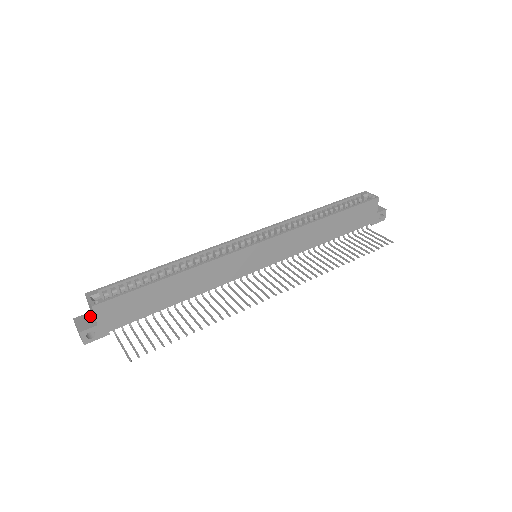
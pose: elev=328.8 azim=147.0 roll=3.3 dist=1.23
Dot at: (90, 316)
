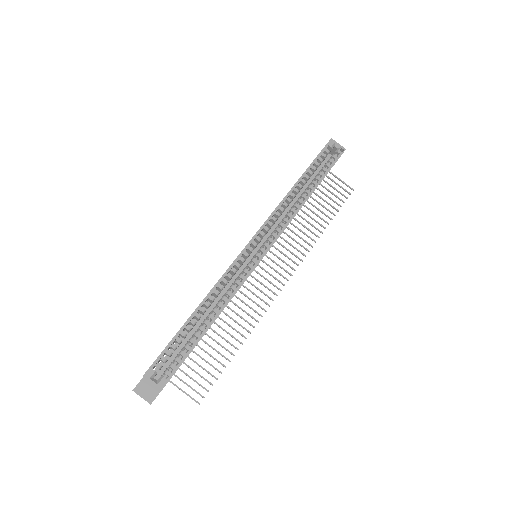
Dot at: (147, 383)
